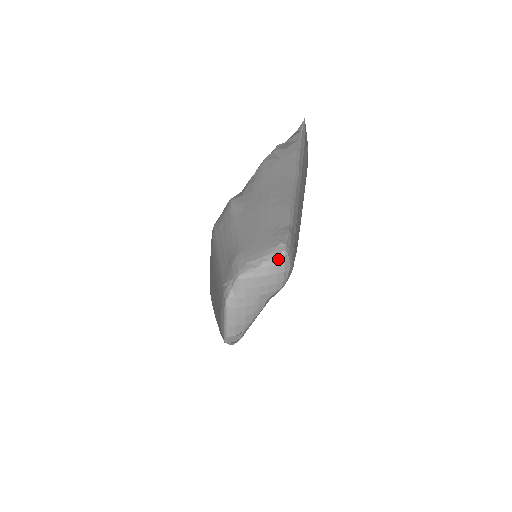
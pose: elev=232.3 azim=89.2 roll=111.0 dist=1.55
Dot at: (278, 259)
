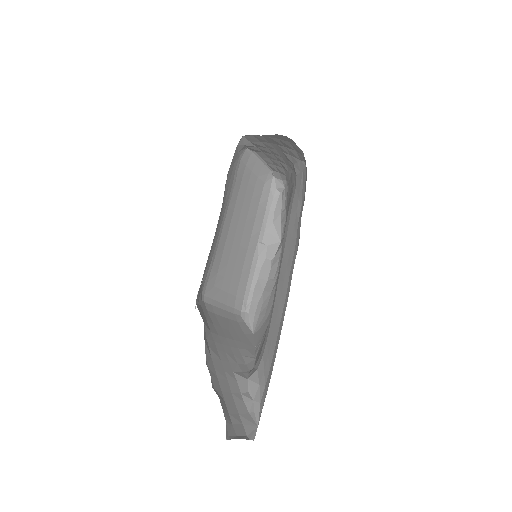
Dot at: occluded
